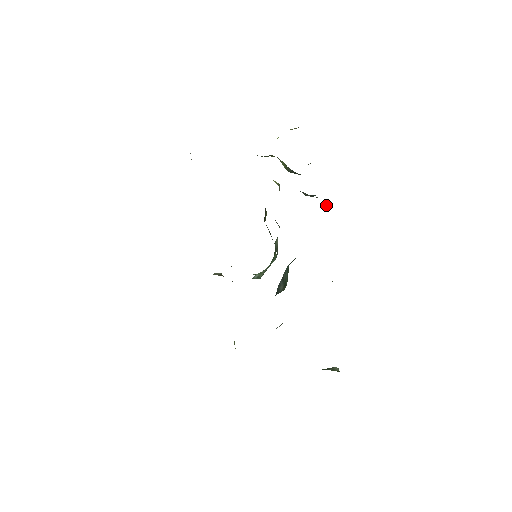
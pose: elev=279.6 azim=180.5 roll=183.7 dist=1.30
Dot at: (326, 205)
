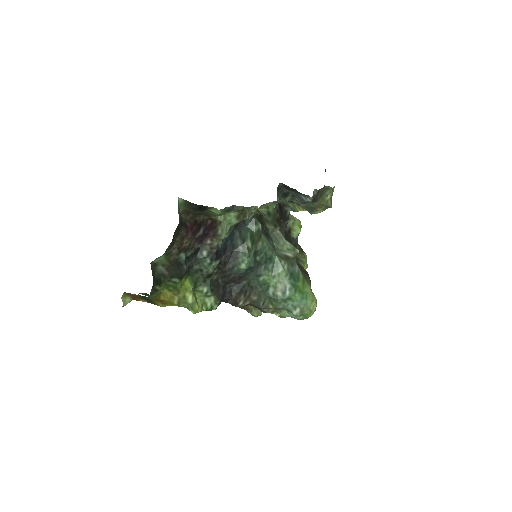
Dot at: occluded
